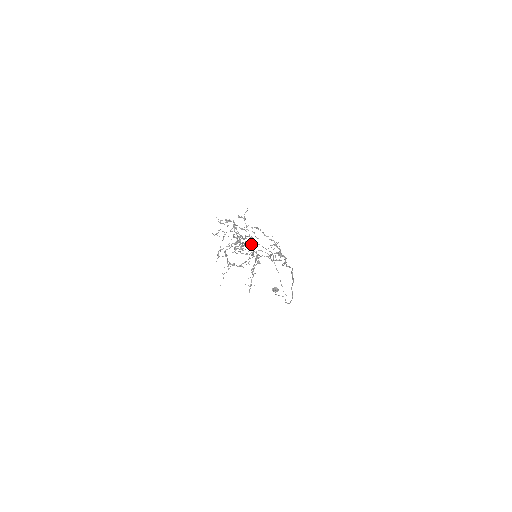
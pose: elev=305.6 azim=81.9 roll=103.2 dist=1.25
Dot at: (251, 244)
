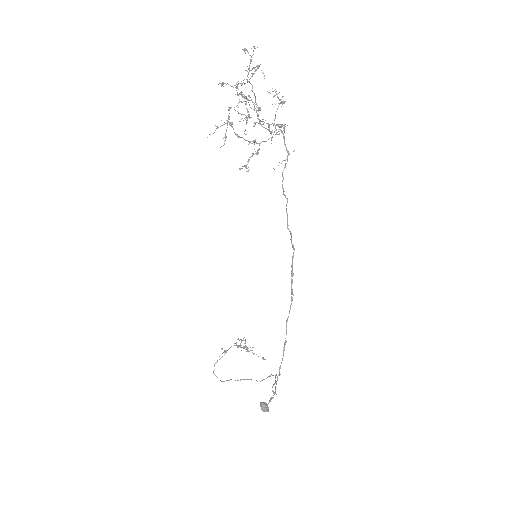
Dot at: (257, 110)
